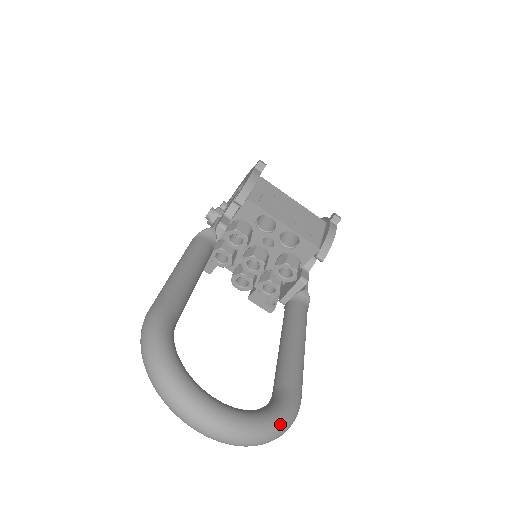
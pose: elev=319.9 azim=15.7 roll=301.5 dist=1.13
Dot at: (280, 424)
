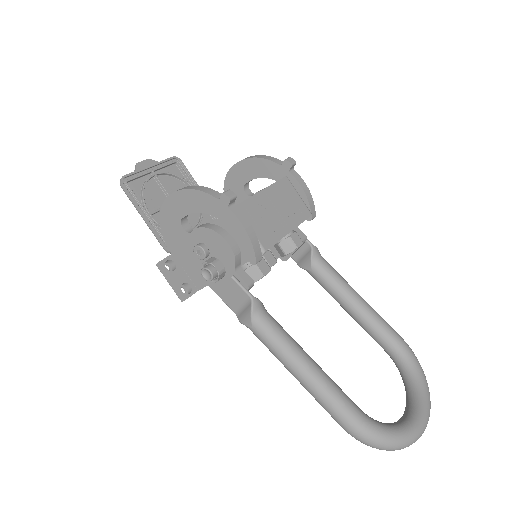
Dot at: occluded
